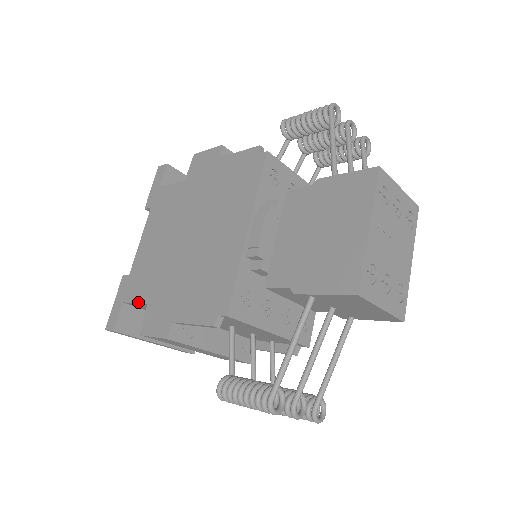
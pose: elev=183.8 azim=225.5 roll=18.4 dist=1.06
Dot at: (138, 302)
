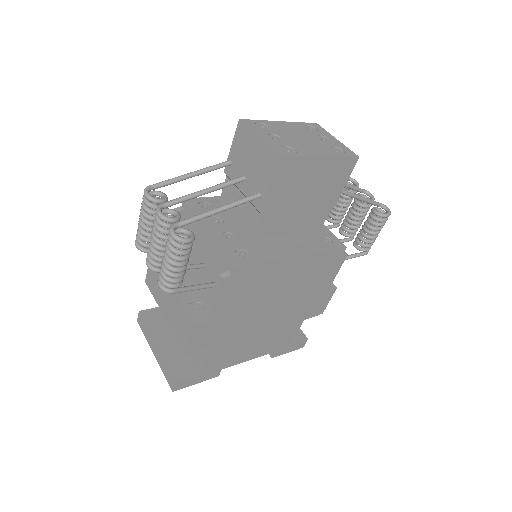
Dot at: occluded
